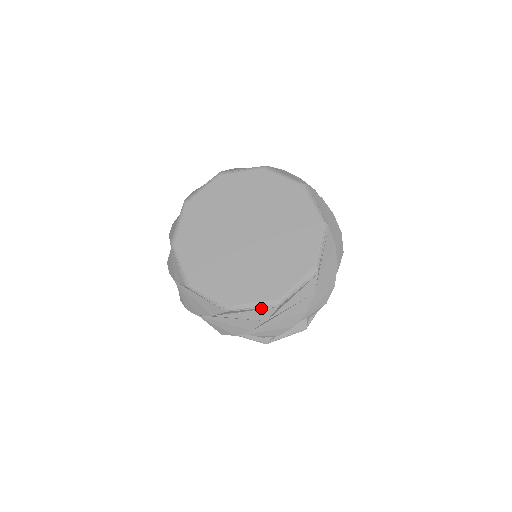
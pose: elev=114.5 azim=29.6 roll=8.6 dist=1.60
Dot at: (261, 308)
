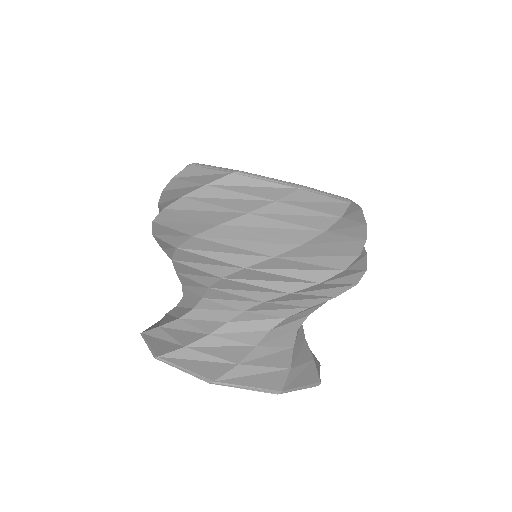
Dot at: (277, 183)
